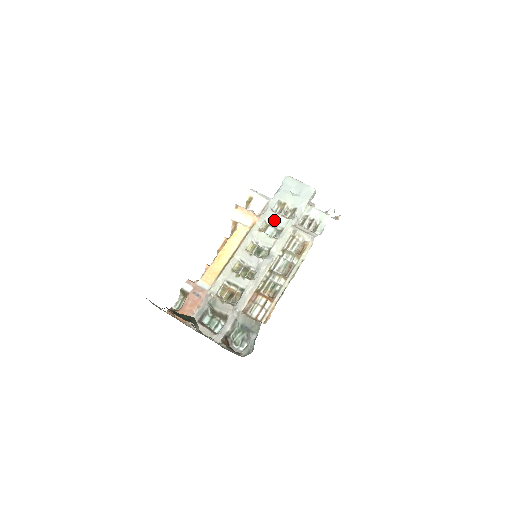
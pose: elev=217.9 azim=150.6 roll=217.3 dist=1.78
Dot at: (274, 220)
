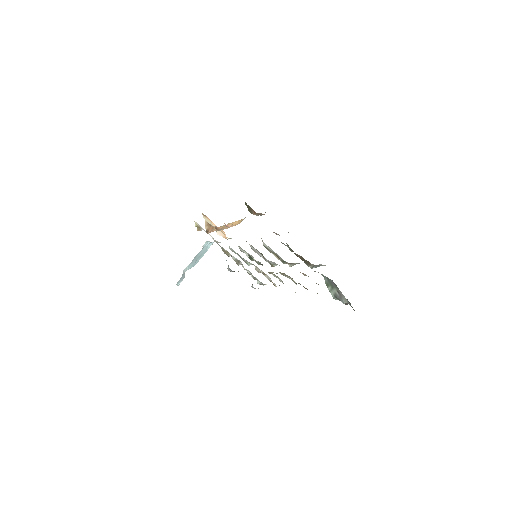
Dot at: (235, 252)
